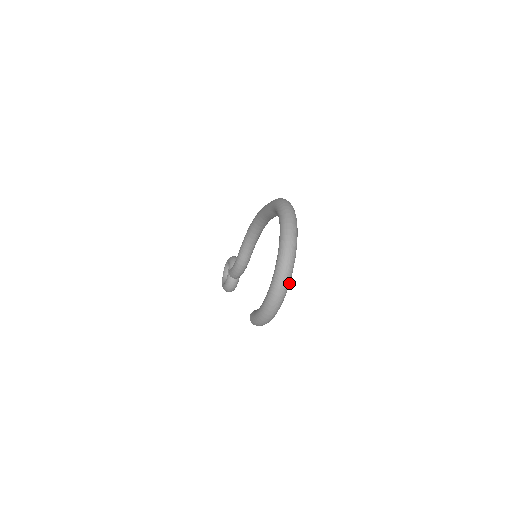
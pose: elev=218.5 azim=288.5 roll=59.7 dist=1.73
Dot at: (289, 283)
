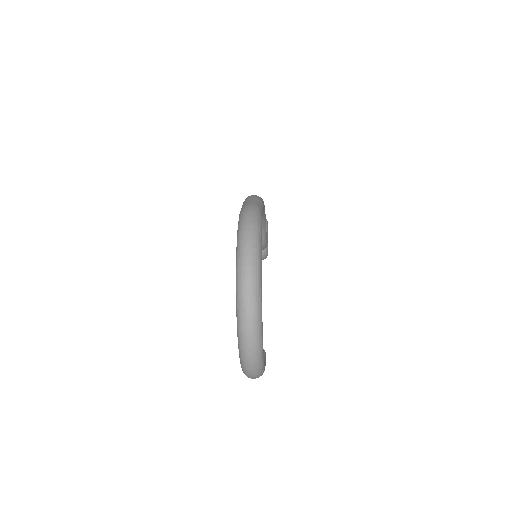
Dot at: (261, 354)
